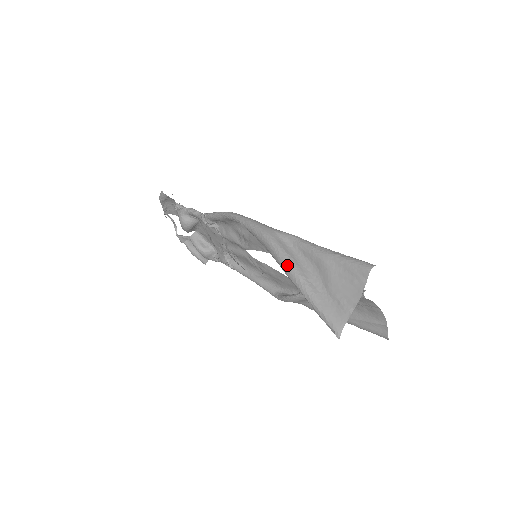
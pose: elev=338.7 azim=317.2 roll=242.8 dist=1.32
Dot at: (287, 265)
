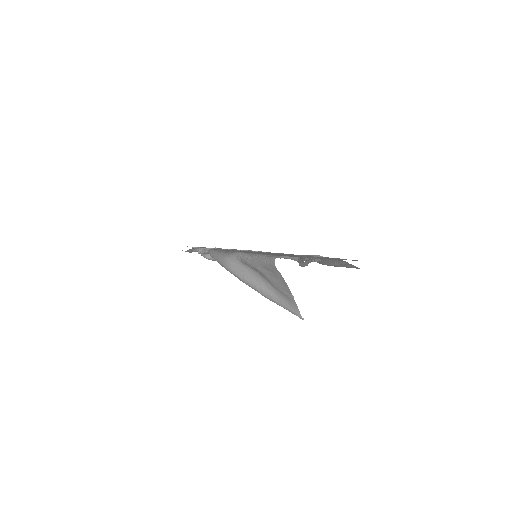
Dot at: (246, 283)
